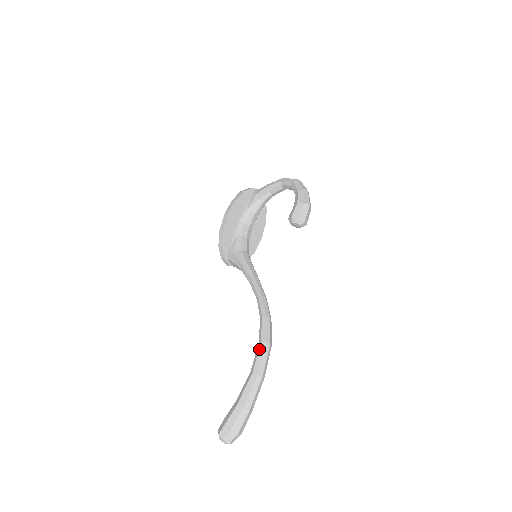
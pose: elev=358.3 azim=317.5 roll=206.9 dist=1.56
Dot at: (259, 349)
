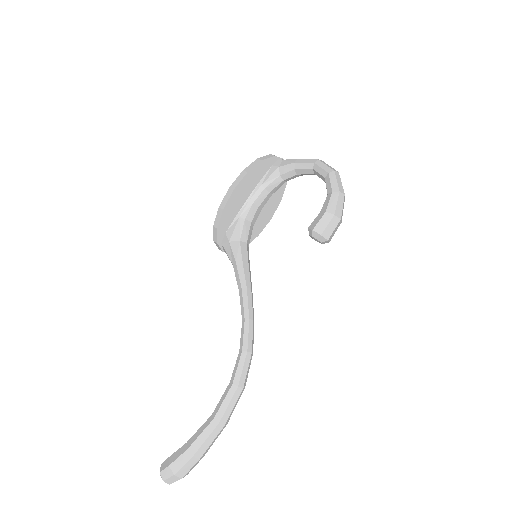
Dot at: (228, 392)
